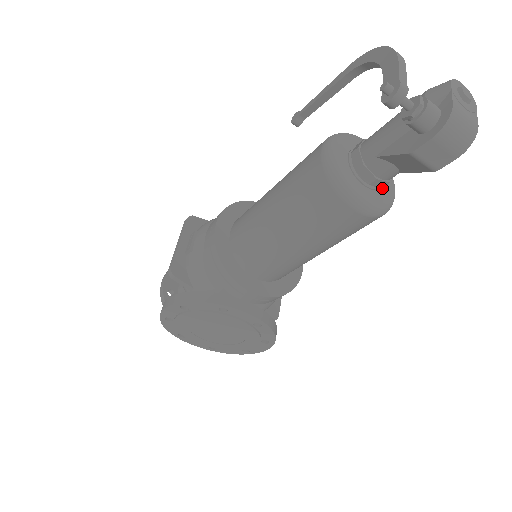
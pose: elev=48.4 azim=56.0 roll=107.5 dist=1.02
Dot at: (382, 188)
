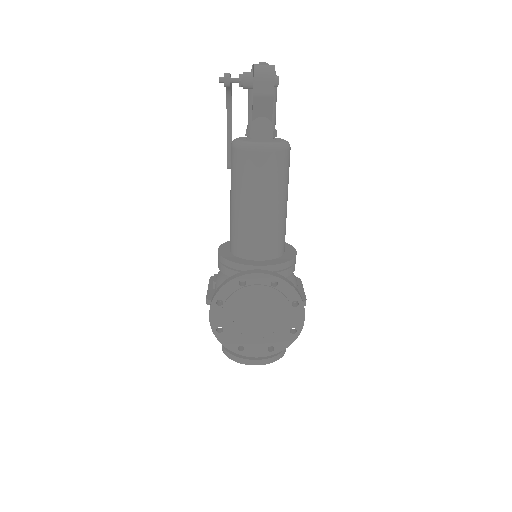
Dot at: (275, 140)
